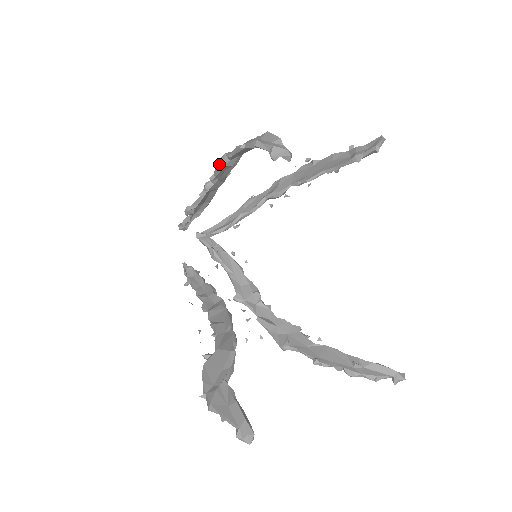
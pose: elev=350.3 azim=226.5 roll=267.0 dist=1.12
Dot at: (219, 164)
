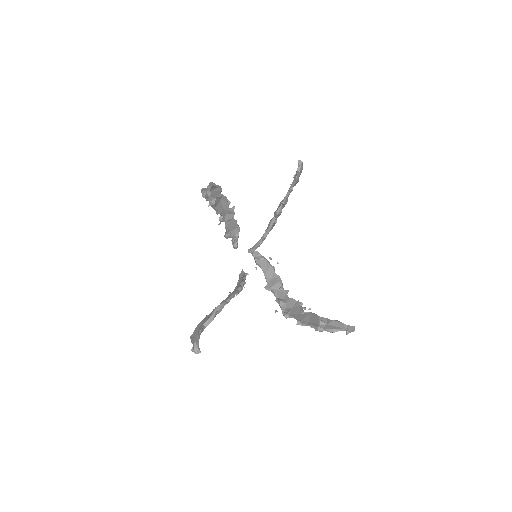
Dot at: (210, 205)
